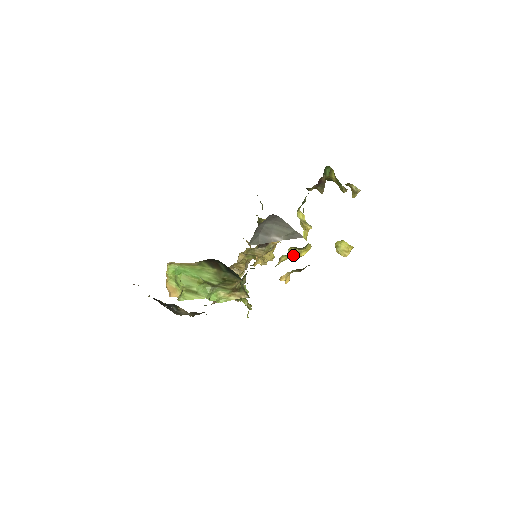
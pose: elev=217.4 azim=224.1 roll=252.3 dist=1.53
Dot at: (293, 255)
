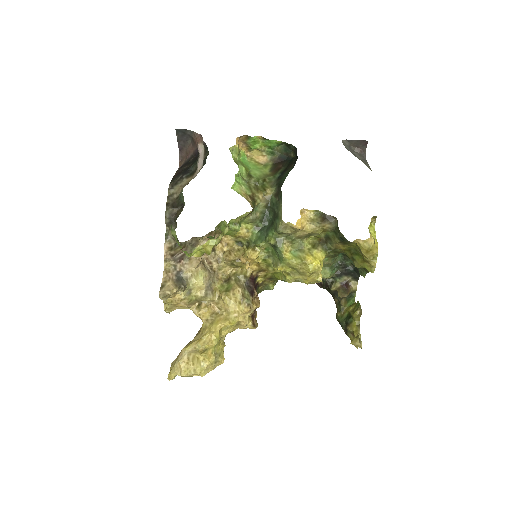
Dot at: (303, 252)
